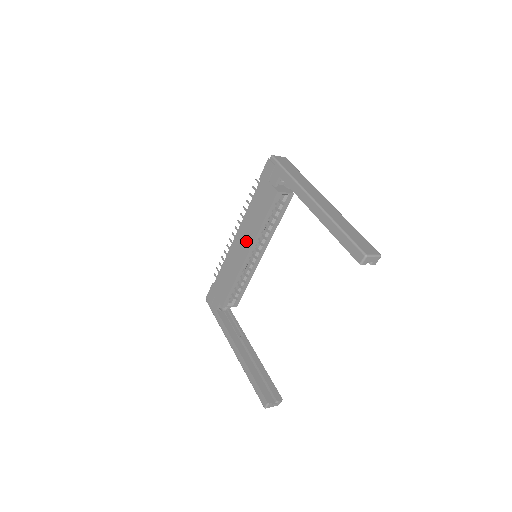
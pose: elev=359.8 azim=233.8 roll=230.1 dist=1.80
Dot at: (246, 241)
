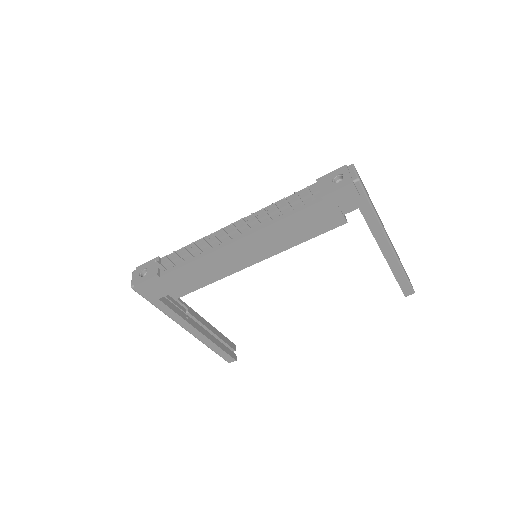
Dot at: (260, 251)
